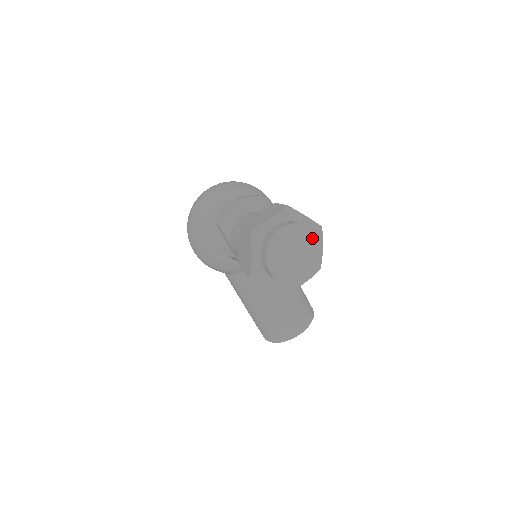
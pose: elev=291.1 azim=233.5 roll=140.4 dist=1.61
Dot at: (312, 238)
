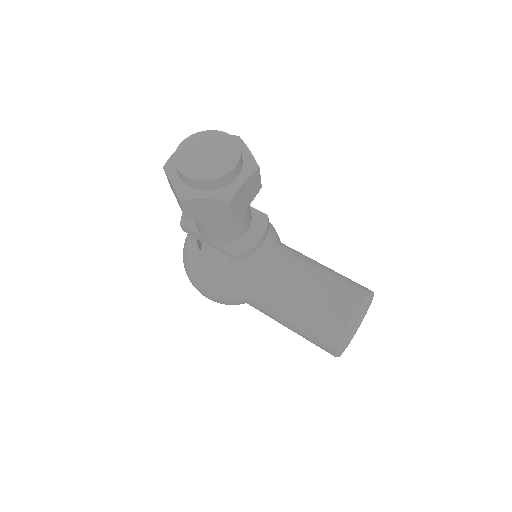
Dot at: (219, 135)
